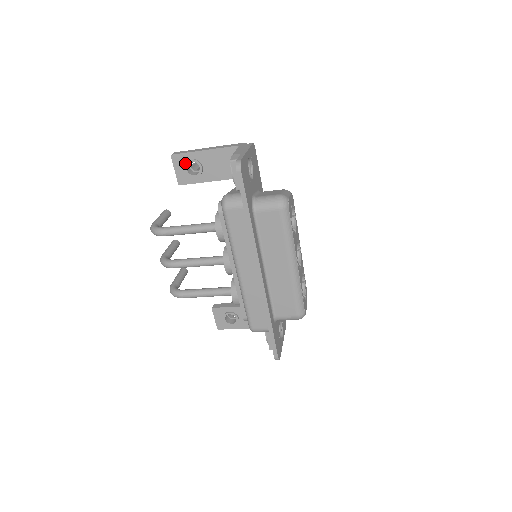
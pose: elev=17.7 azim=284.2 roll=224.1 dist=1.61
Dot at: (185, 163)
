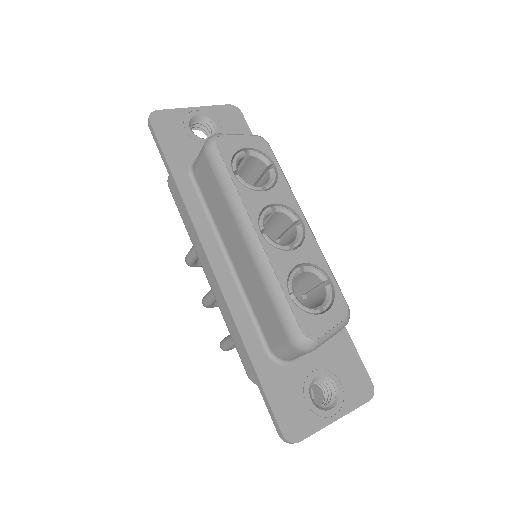
Dot at: occluded
